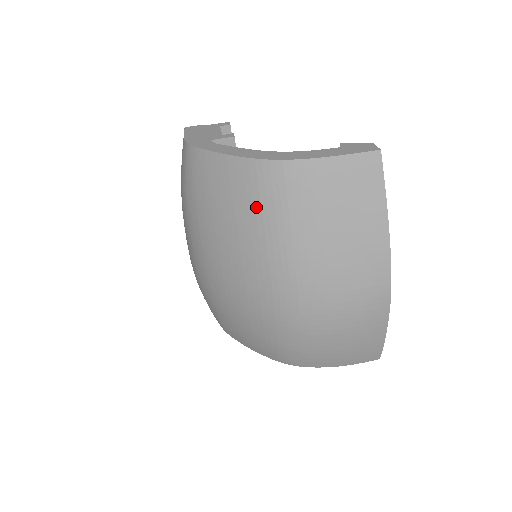
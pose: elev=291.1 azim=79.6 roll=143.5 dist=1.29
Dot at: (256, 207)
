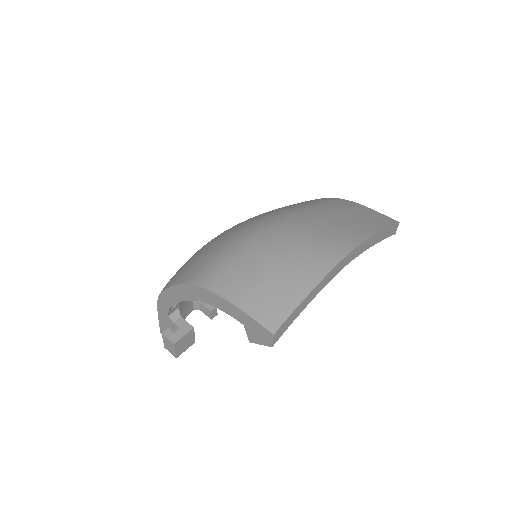
Dot at: occluded
